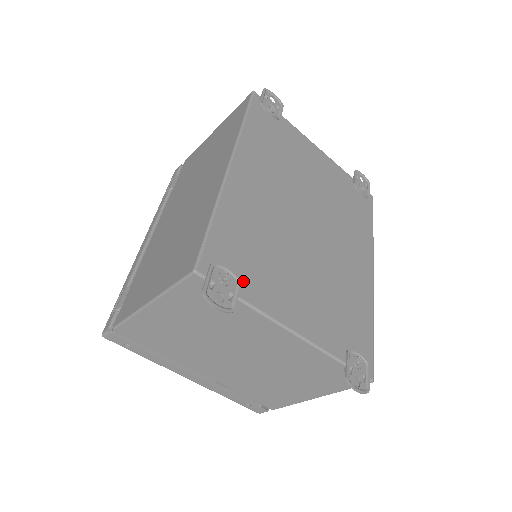
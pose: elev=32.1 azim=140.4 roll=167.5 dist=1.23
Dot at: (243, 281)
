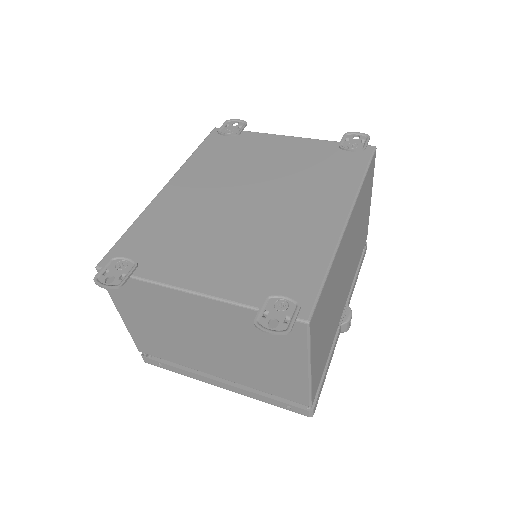
Dot at: (143, 263)
